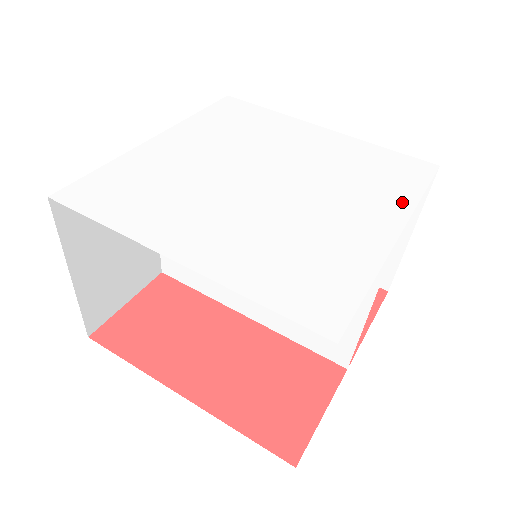
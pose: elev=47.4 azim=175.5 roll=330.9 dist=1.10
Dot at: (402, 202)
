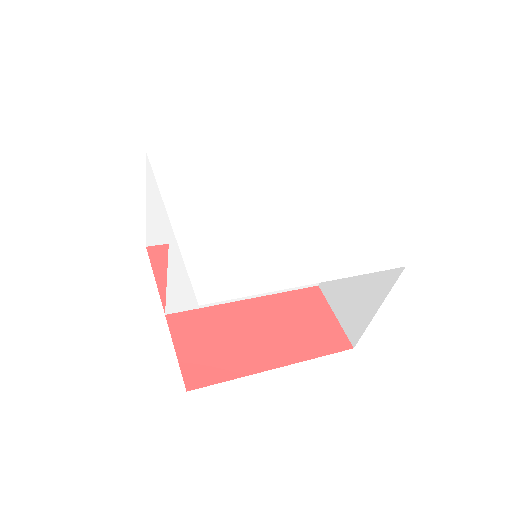
Dot at: (331, 177)
